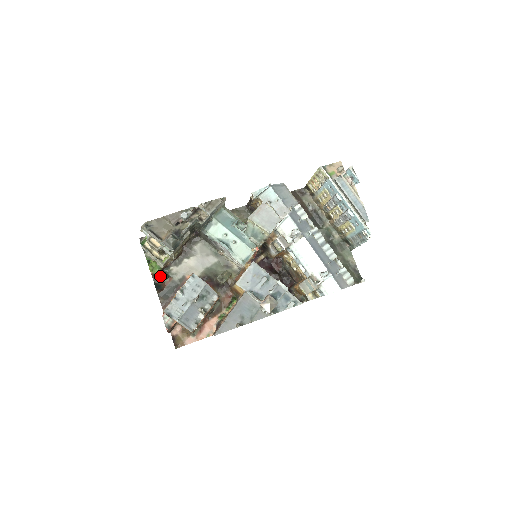
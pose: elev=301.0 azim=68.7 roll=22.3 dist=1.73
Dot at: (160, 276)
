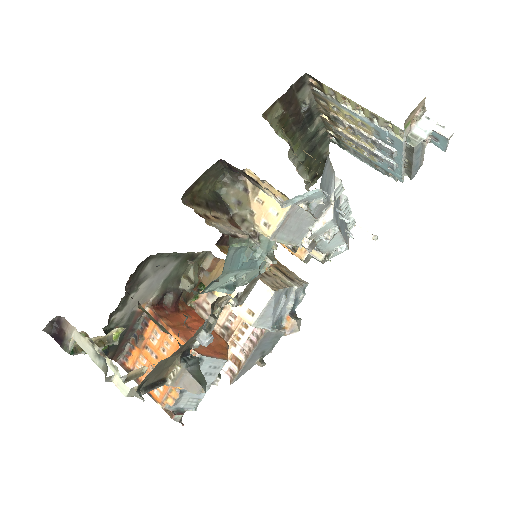
Dot at: occluded
